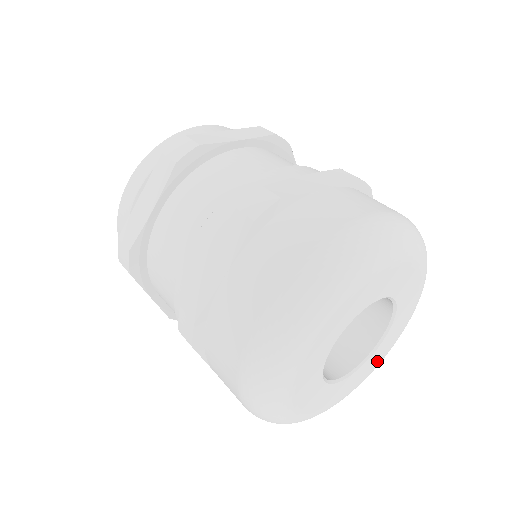
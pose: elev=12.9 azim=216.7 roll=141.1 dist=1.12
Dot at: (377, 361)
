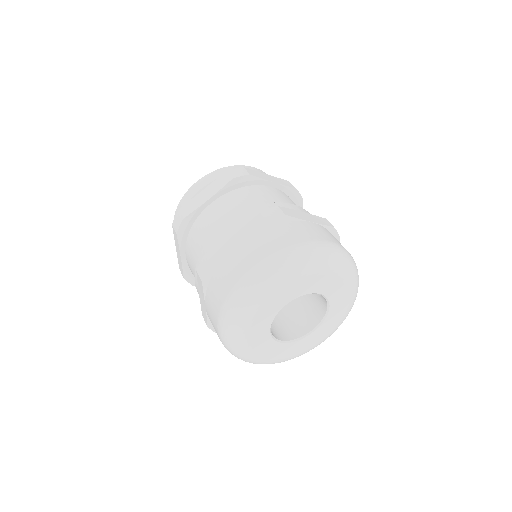
Dot at: (341, 313)
